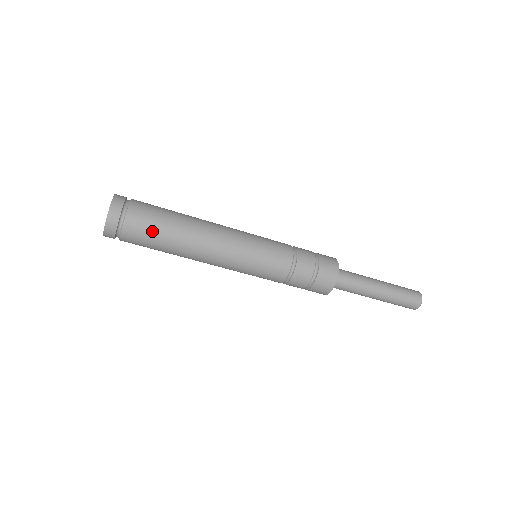
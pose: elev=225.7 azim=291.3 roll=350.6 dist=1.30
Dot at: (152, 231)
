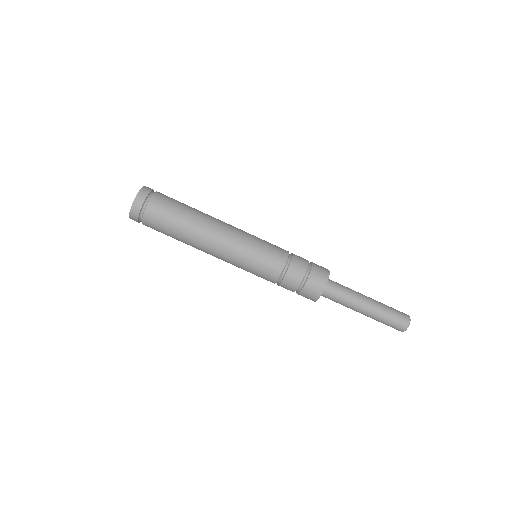
Dot at: (174, 205)
